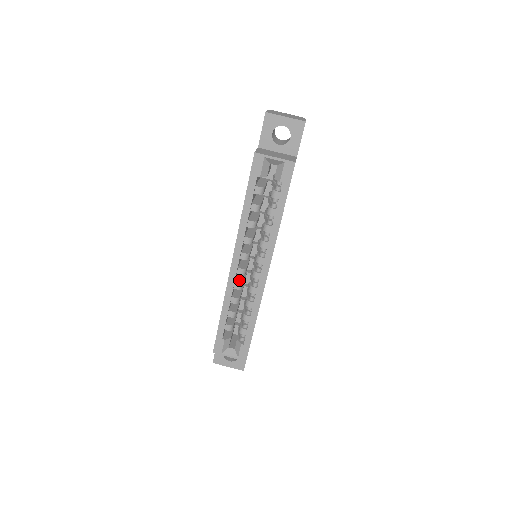
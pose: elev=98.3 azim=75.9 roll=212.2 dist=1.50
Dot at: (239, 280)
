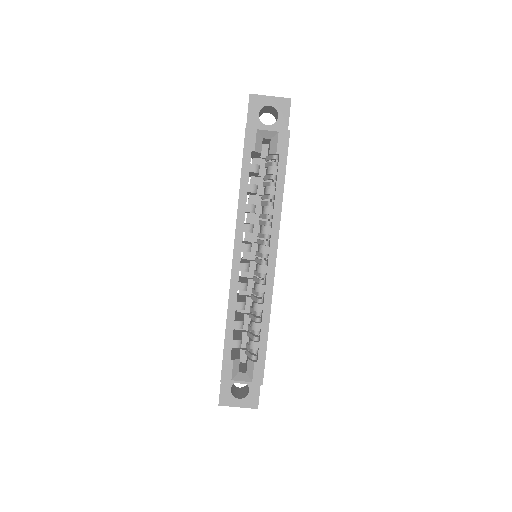
Dot at: (242, 281)
